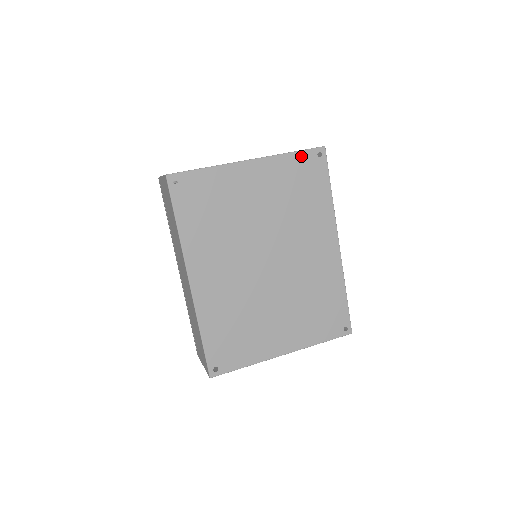
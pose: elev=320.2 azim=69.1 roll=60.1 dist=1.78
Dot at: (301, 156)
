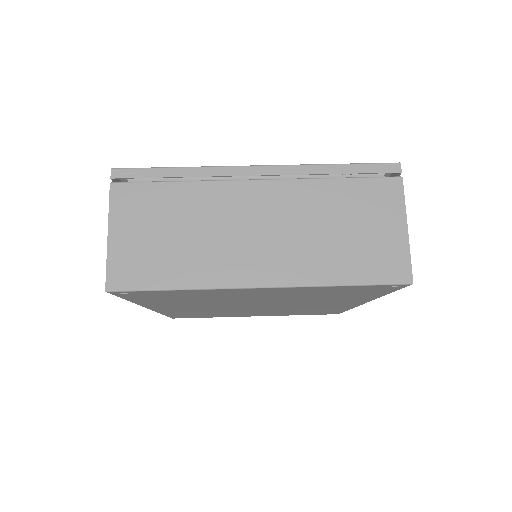
Dot at: (359, 287)
